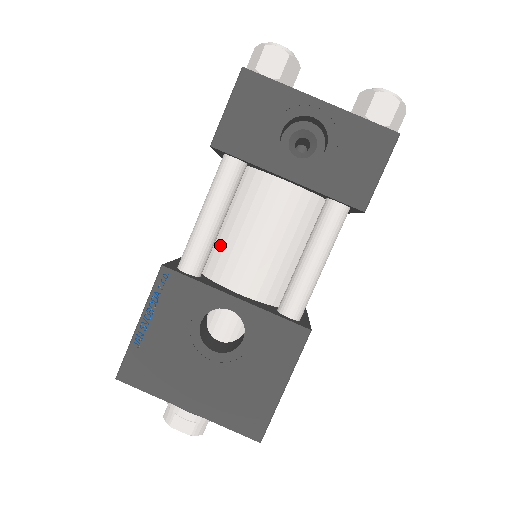
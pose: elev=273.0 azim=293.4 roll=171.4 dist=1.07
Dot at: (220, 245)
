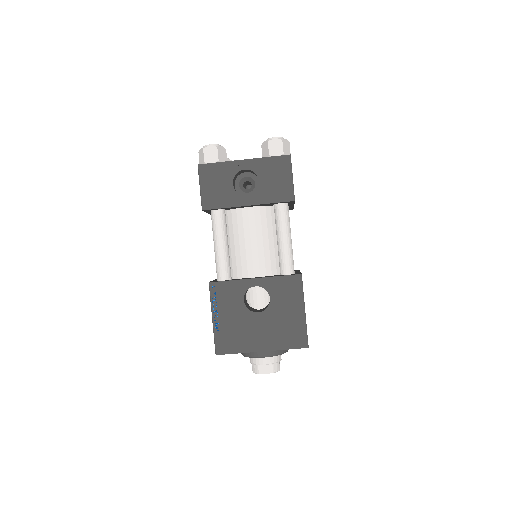
Dot at: (233, 258)
